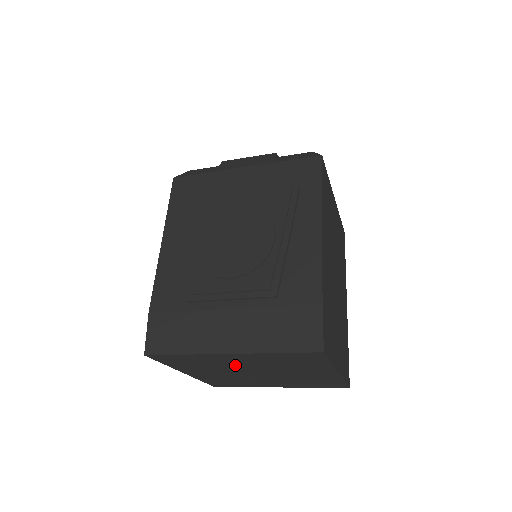
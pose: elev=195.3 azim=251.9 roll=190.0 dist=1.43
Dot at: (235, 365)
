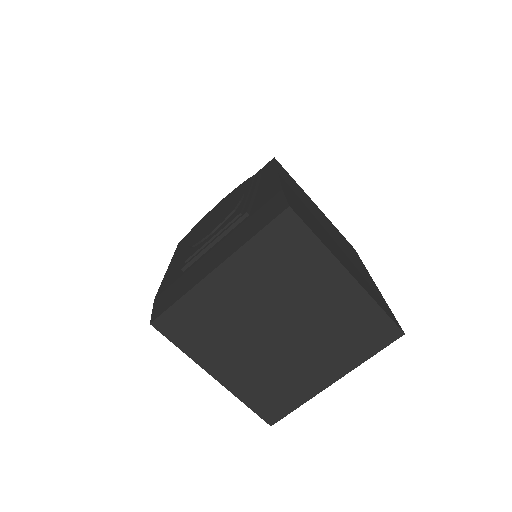
Dot at: (243, 309)
